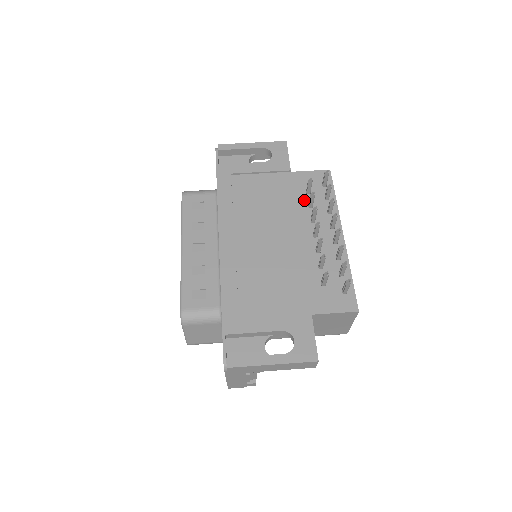
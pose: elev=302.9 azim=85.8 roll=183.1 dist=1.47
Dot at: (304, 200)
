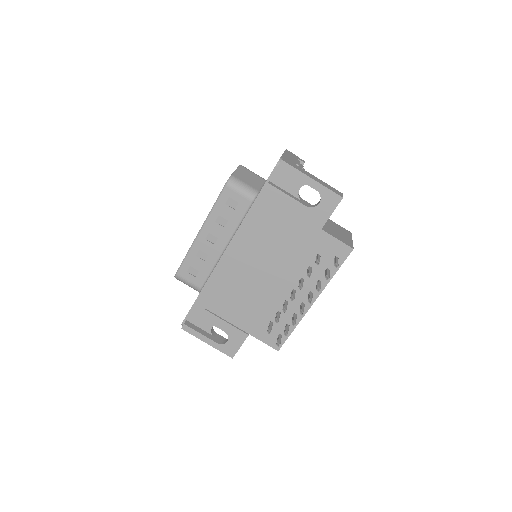
Dot at: (310, 260)
